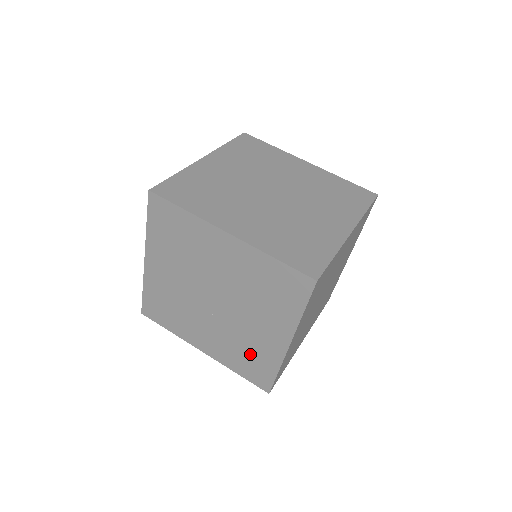
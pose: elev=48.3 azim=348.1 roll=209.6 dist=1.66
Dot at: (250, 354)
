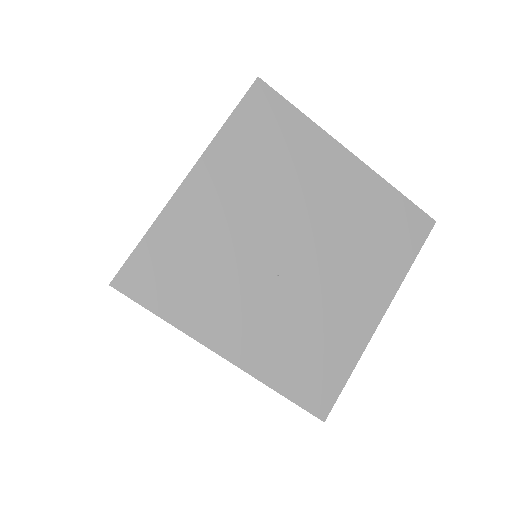
Dot at: (318, 344)
